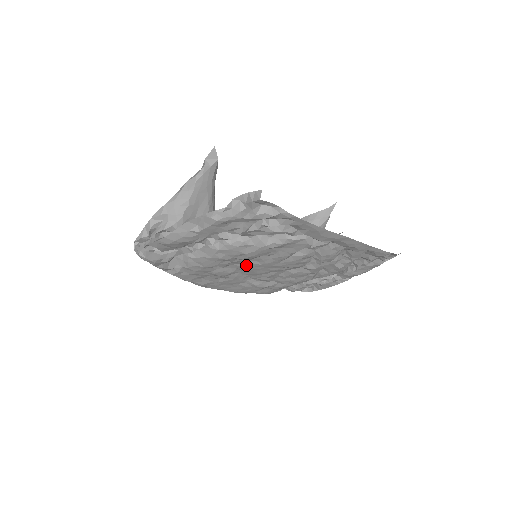
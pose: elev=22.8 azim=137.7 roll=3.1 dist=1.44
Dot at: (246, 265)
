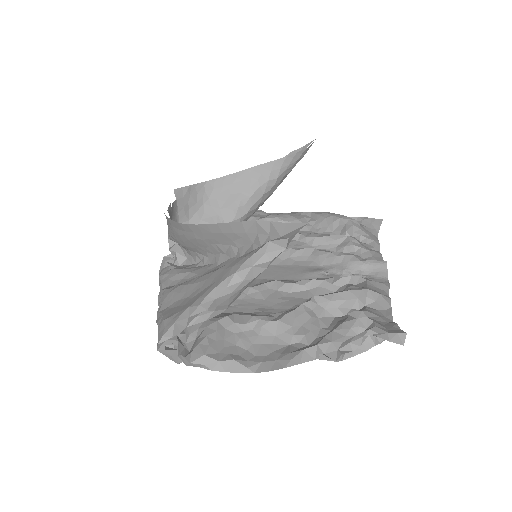
Dot at: occluded
